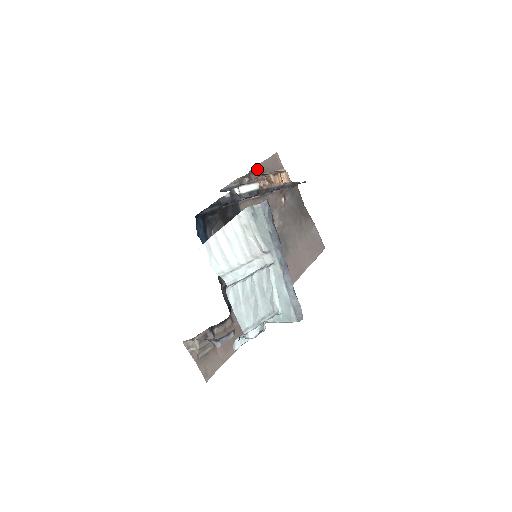
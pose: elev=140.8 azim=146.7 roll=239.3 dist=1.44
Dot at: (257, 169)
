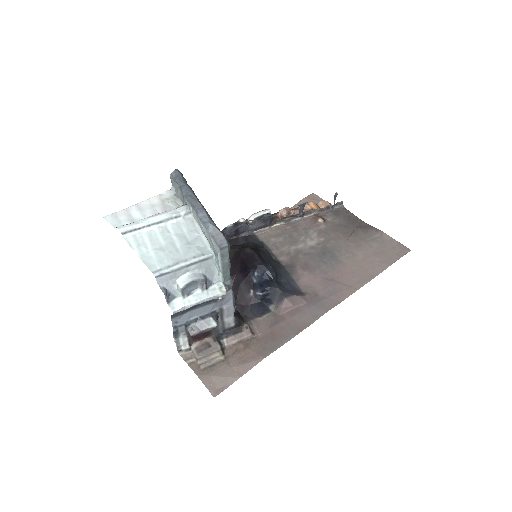
Dot at: occluded
